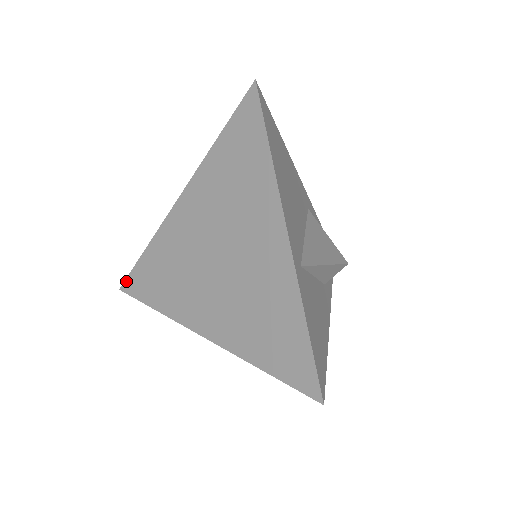
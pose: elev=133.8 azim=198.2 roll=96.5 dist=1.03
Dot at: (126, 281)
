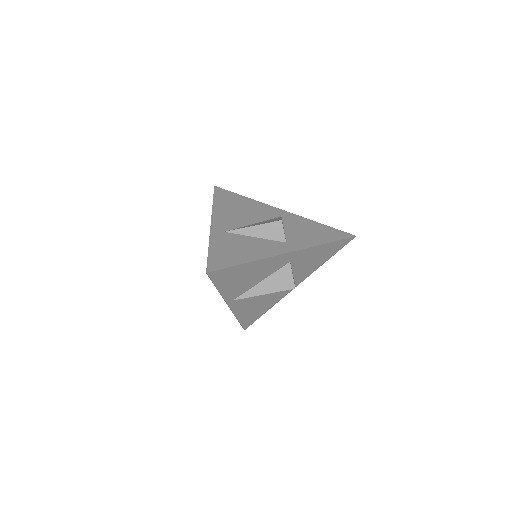
Dot at: occluded
